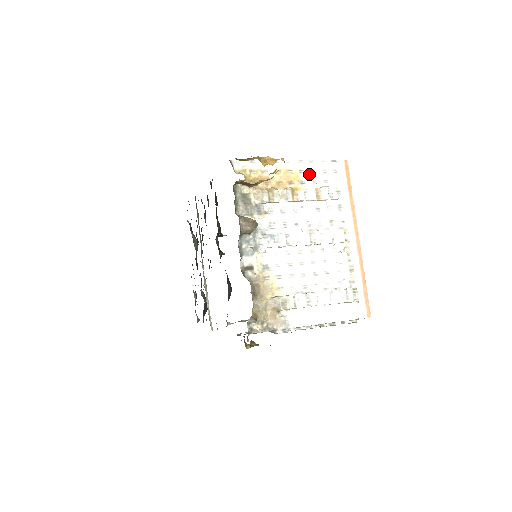
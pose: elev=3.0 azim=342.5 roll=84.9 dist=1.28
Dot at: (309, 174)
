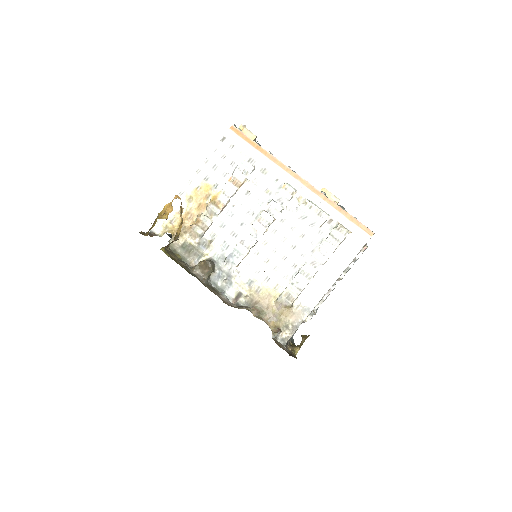
Dot at: (214, 173)
